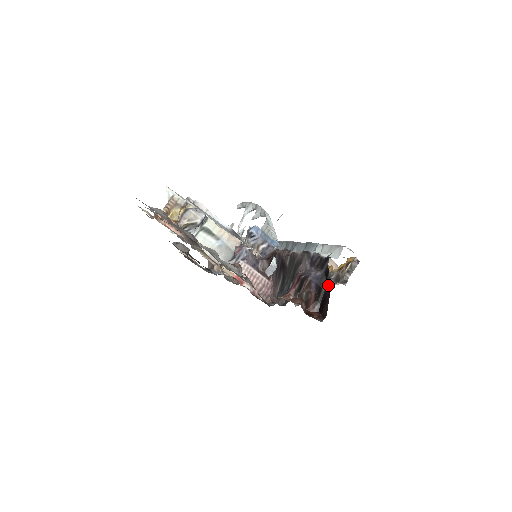
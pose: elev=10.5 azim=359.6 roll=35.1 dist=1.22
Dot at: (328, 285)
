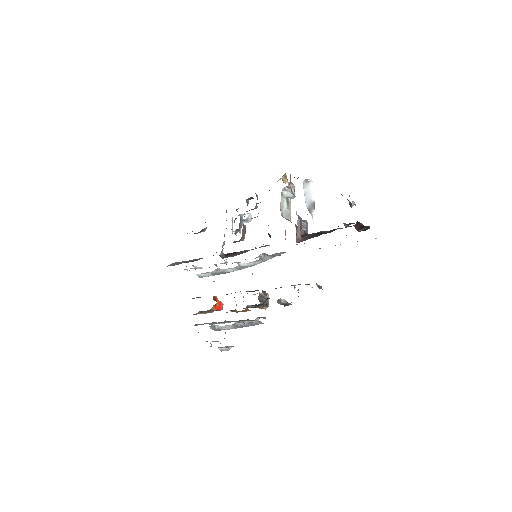
Dot at: occluded
